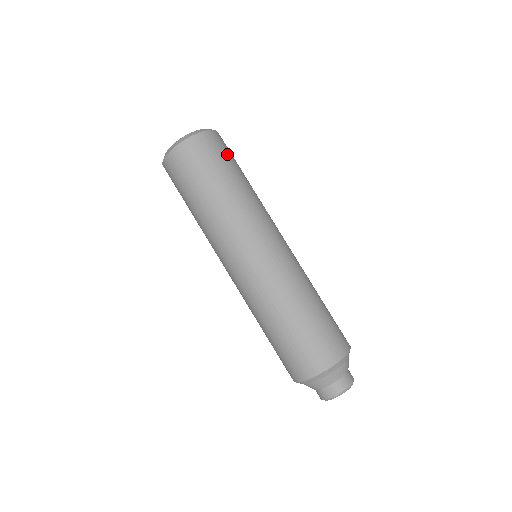
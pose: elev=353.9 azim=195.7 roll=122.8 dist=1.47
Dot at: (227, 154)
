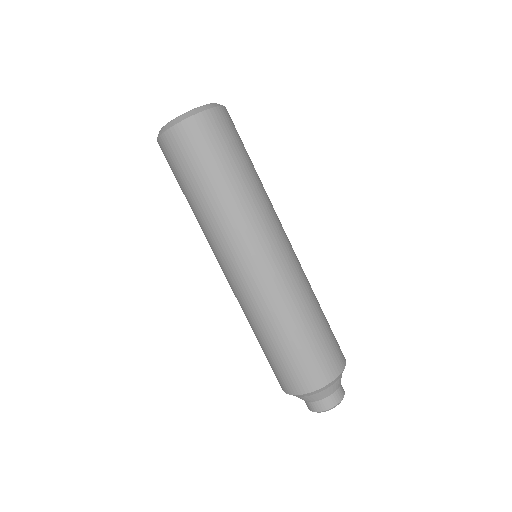
Dot at: (204, 151)
